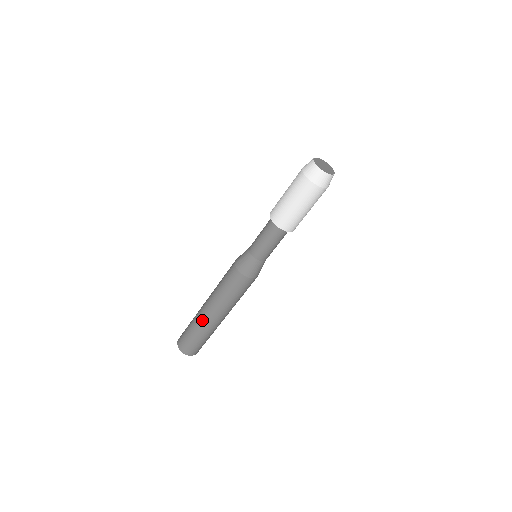
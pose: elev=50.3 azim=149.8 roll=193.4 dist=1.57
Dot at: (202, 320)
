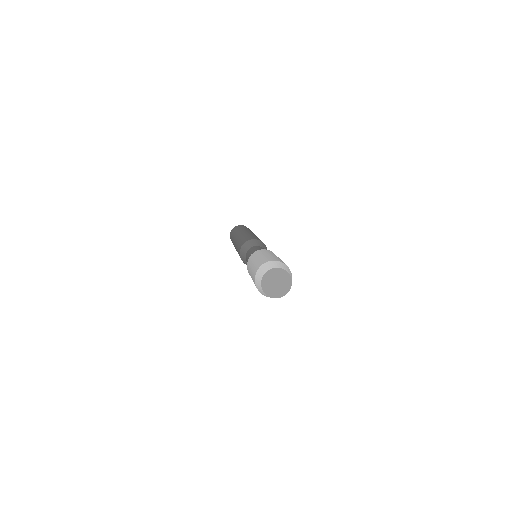
Dot at: occluded
